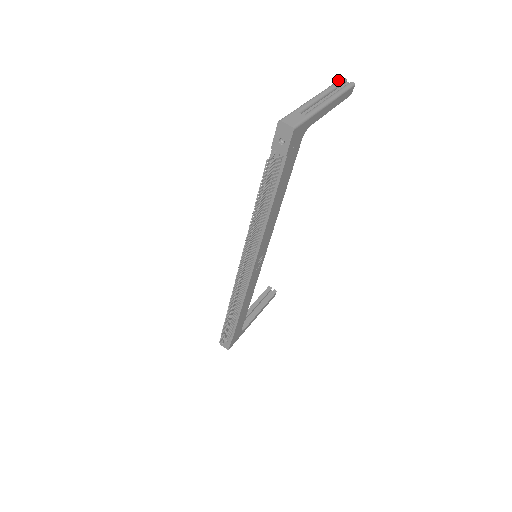
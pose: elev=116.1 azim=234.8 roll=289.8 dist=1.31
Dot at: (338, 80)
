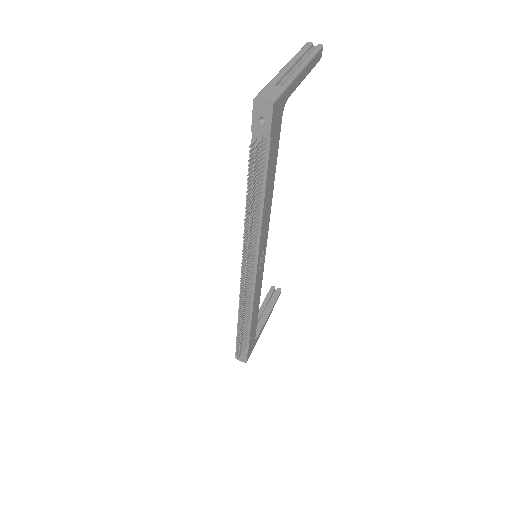
Dot at: (304, 45)
